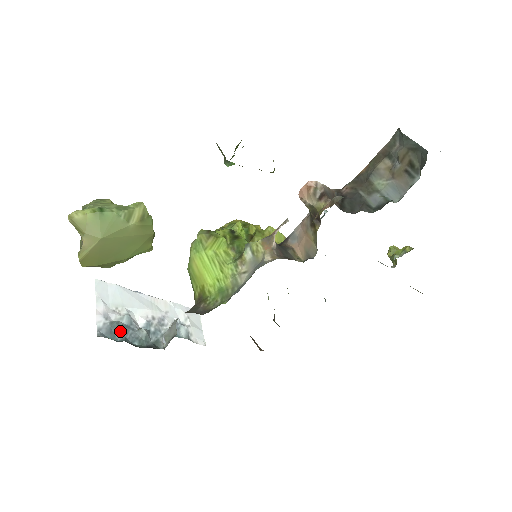
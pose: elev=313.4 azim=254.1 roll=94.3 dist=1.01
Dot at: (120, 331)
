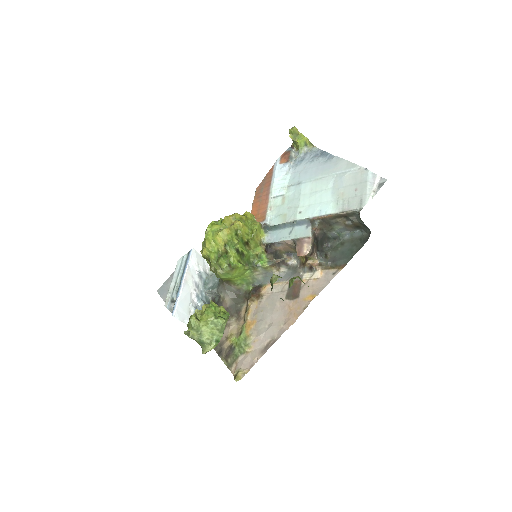
Dot at: occluded
